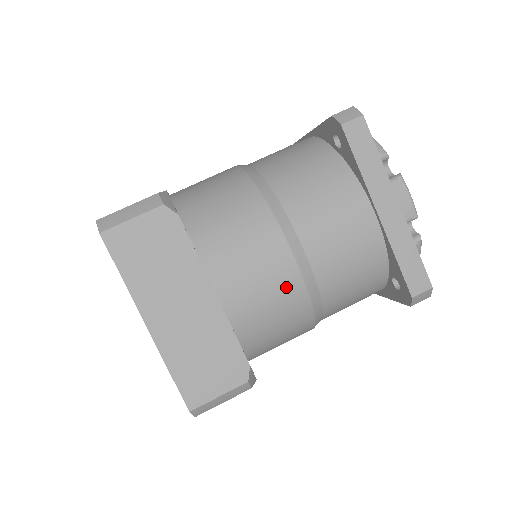
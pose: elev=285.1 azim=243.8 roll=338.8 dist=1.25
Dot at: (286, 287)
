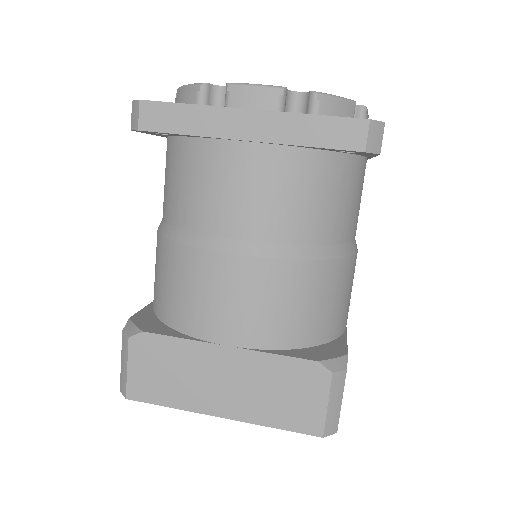
Dot at: (265, 280)
